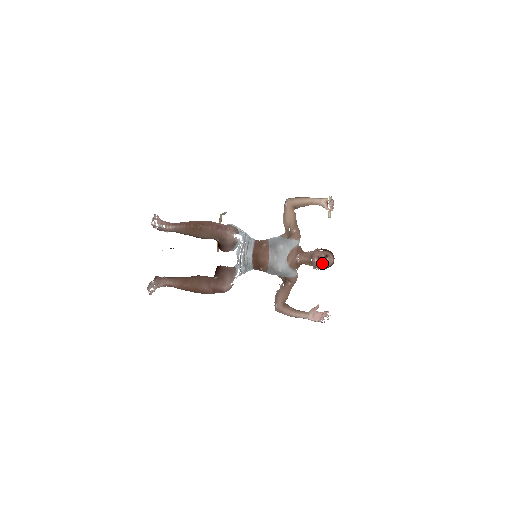
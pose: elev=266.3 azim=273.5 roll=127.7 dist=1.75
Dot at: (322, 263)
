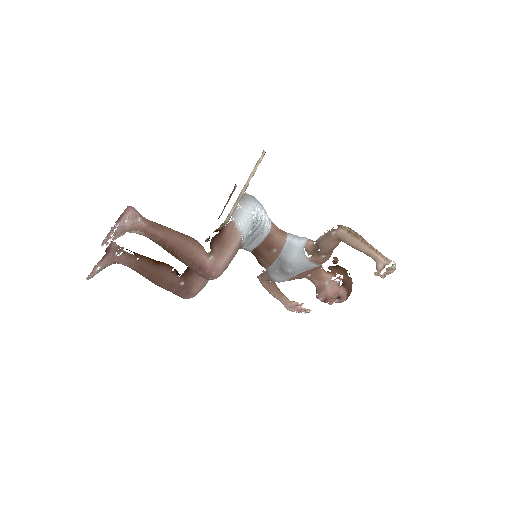
Dot at: (327, 301)
